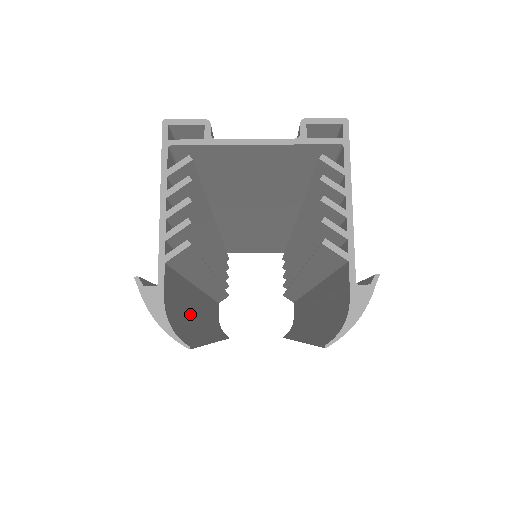
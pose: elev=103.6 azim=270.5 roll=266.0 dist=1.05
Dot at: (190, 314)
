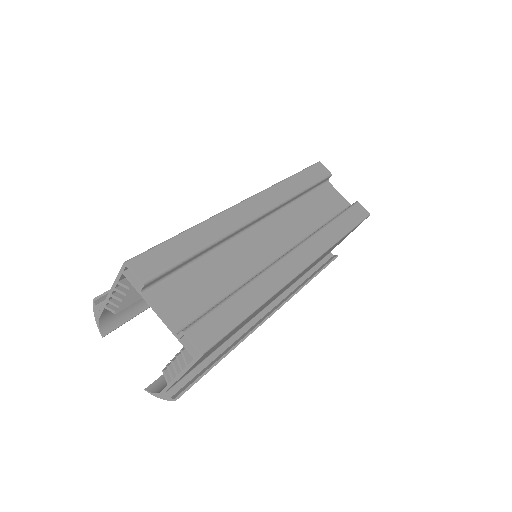
Dot at: occluded
